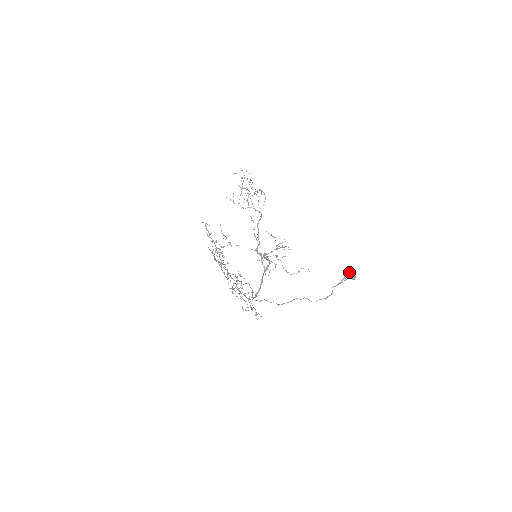
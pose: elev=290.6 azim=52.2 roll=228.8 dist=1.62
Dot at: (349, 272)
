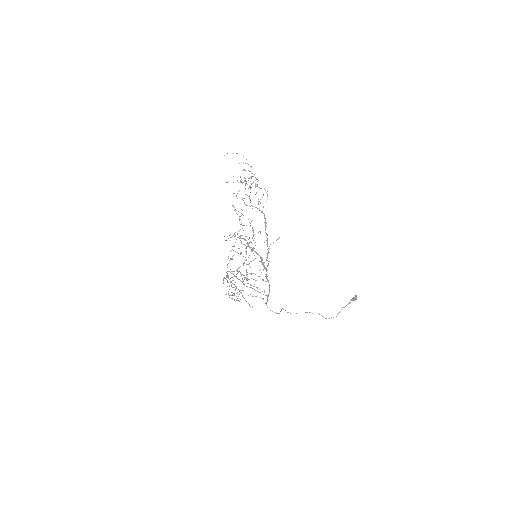
Dot at: (355, 297)
